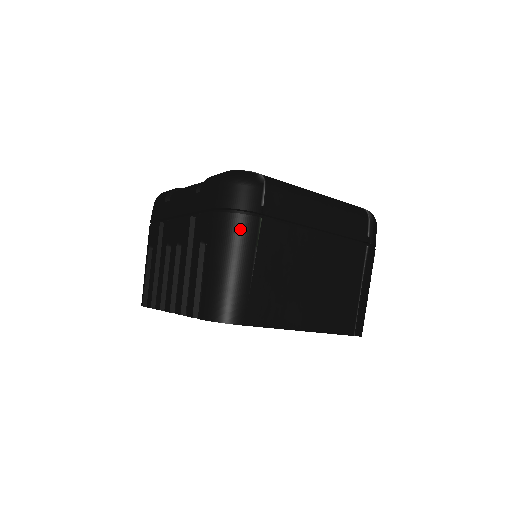
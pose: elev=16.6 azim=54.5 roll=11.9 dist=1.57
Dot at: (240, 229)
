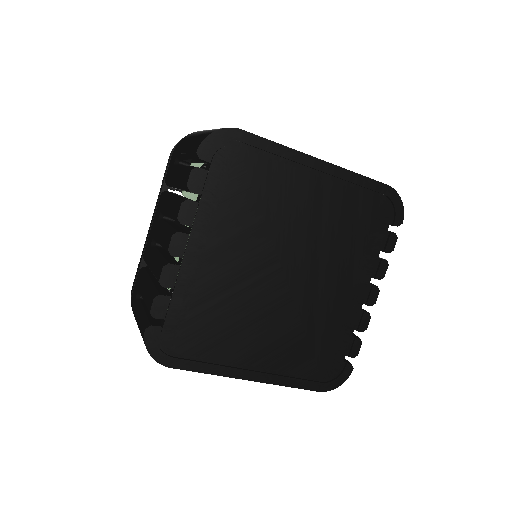
Dot at: occluded
